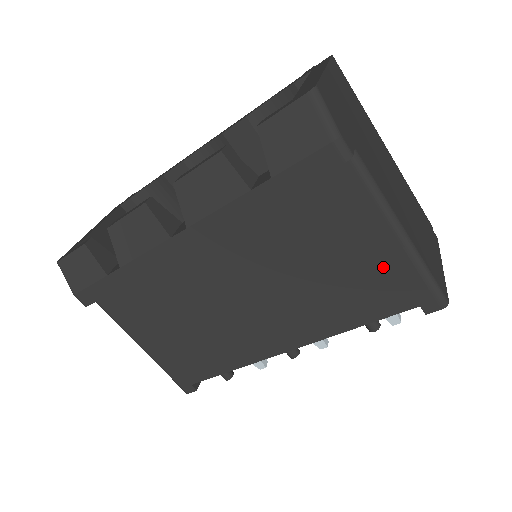
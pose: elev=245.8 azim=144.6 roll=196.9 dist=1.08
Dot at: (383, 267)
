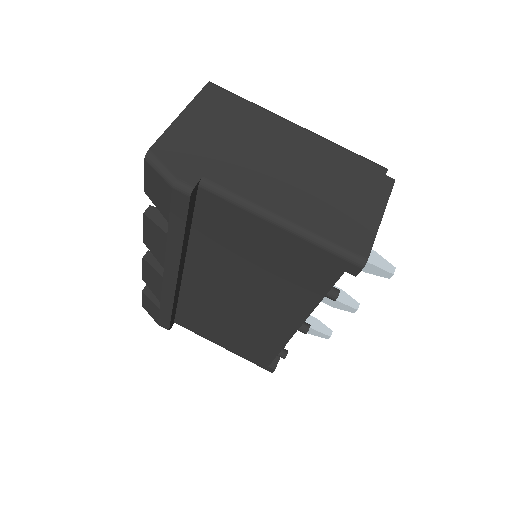
Dot at: (292, 251)
